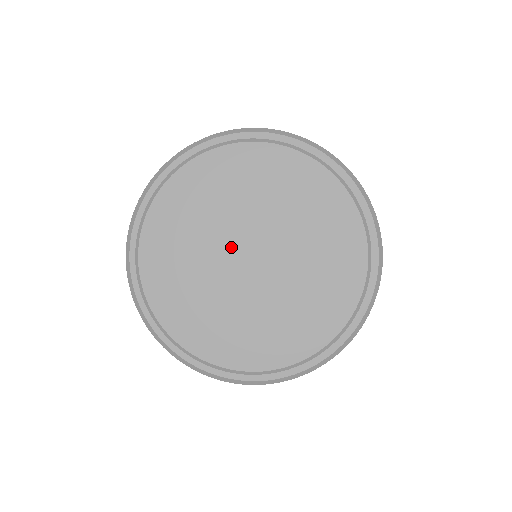
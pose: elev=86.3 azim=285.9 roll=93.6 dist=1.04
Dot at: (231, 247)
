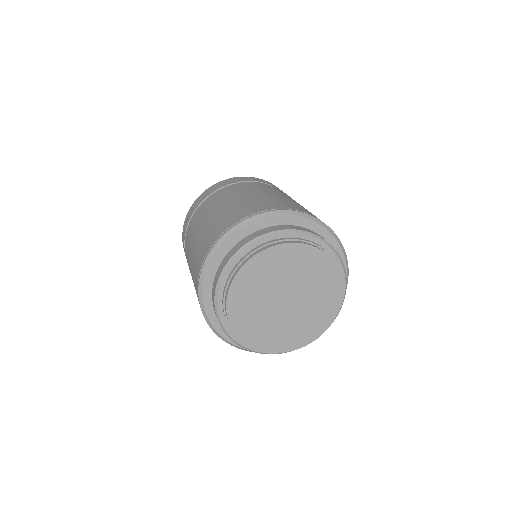
Dot at: (274, 298)
